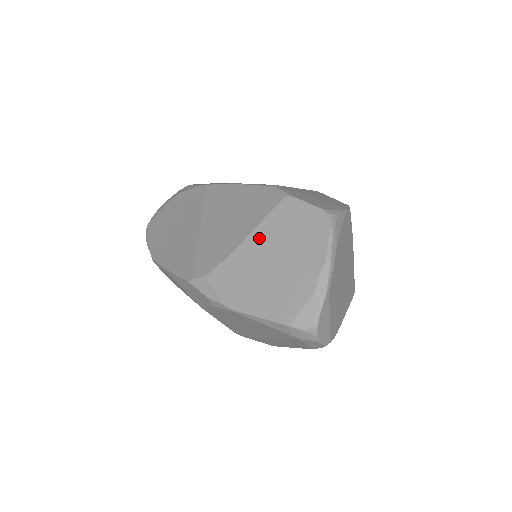
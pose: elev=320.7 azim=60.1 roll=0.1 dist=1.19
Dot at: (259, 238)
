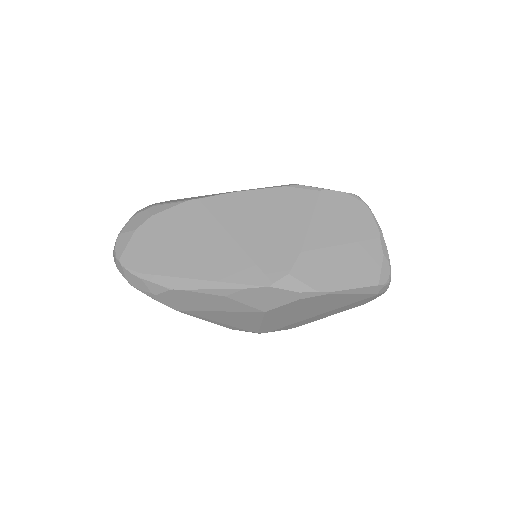
Dot at: (319, 228)
